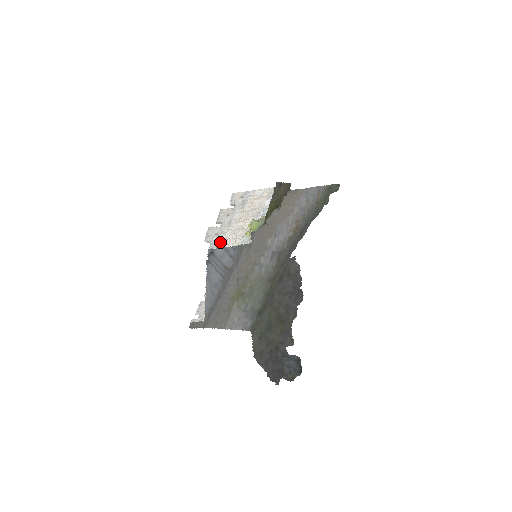
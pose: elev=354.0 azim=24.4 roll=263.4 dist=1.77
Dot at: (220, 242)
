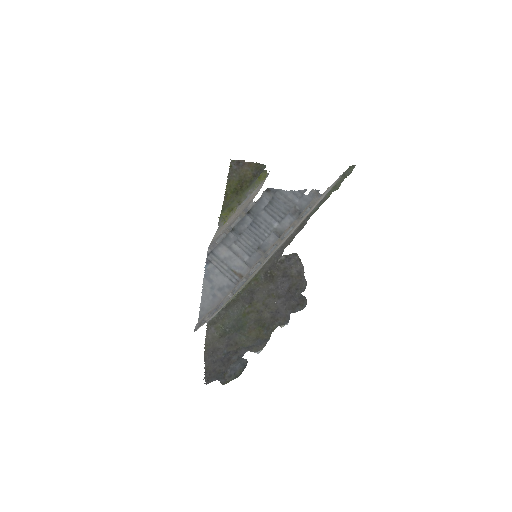
Dot at: occluded
